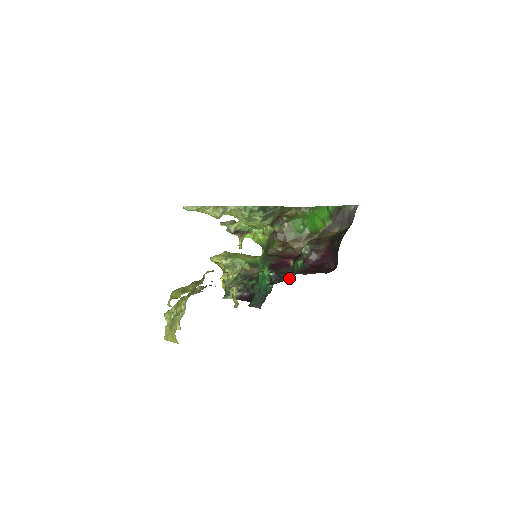
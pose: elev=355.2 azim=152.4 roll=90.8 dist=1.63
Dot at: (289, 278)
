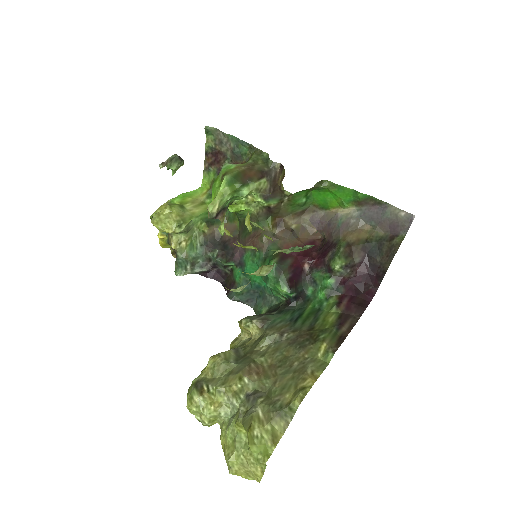
Dot at: (309, 293)
